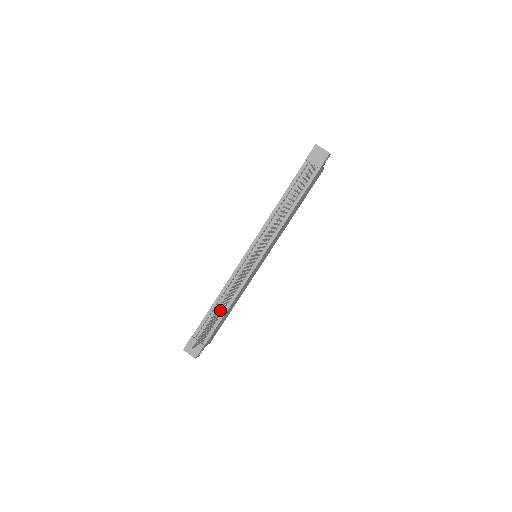
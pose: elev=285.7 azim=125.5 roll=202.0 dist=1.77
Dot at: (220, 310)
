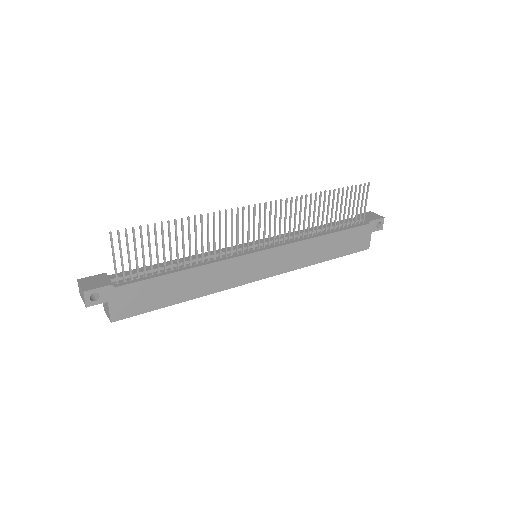
Dot at: occluded
